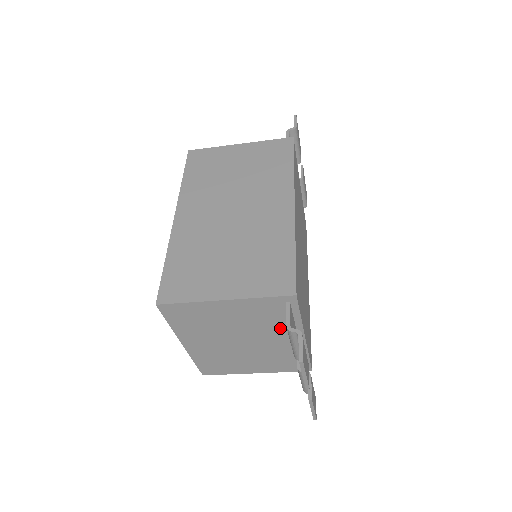
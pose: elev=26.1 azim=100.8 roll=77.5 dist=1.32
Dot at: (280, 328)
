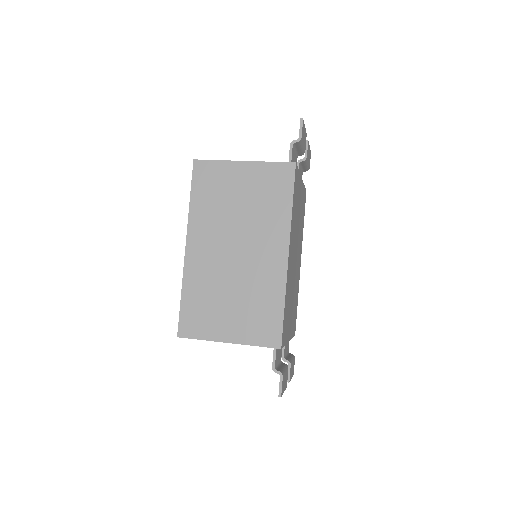
Dot at: occluded
